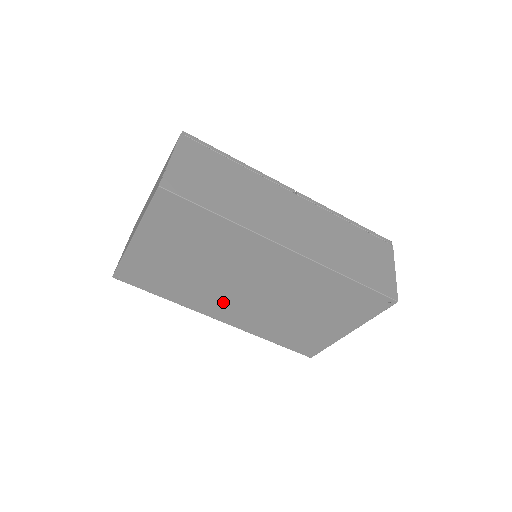
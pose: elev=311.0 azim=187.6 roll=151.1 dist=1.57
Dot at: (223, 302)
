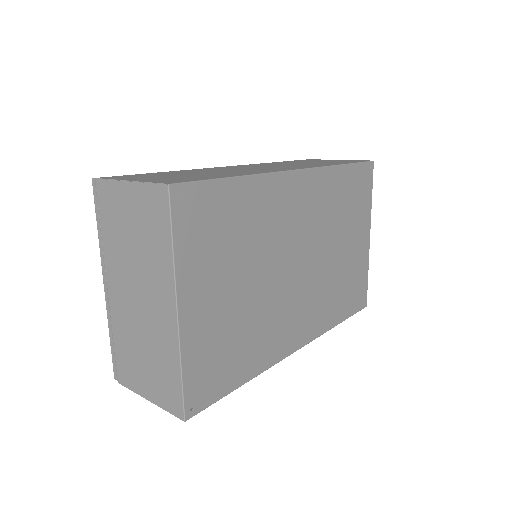
Dot at: (290, 314)
